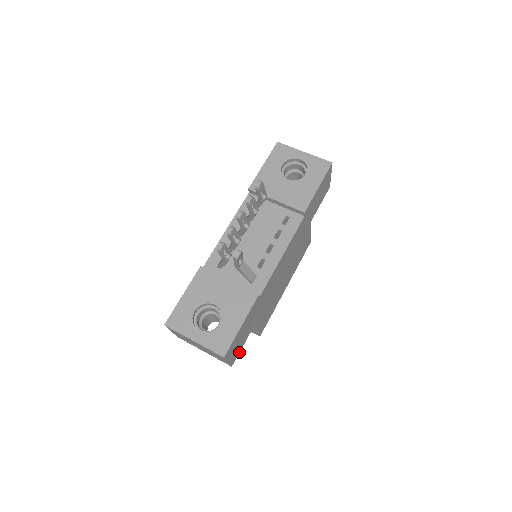
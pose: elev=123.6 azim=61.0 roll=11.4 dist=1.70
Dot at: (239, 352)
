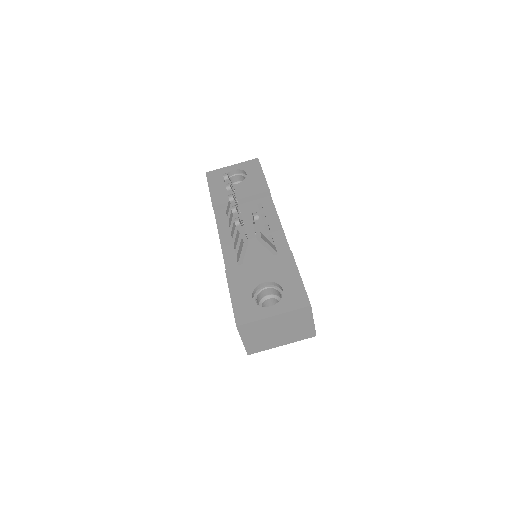
Dot at: occluded
